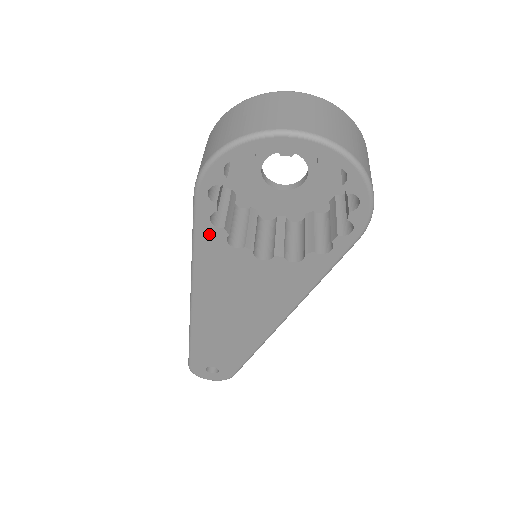
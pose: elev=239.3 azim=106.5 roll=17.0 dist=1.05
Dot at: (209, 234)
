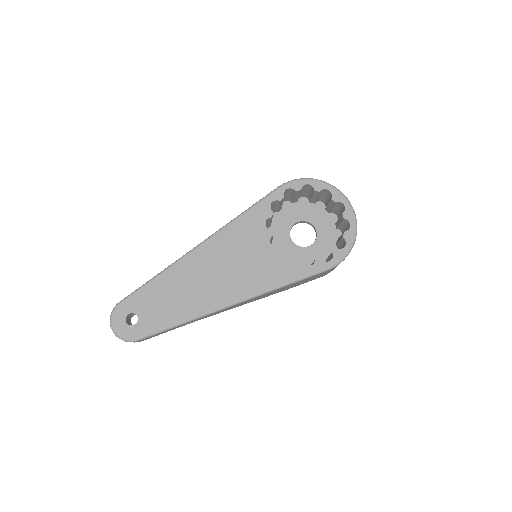
Dot at: (263, 209)
